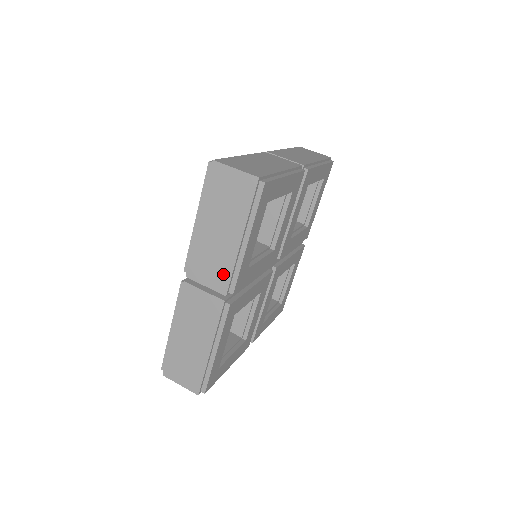
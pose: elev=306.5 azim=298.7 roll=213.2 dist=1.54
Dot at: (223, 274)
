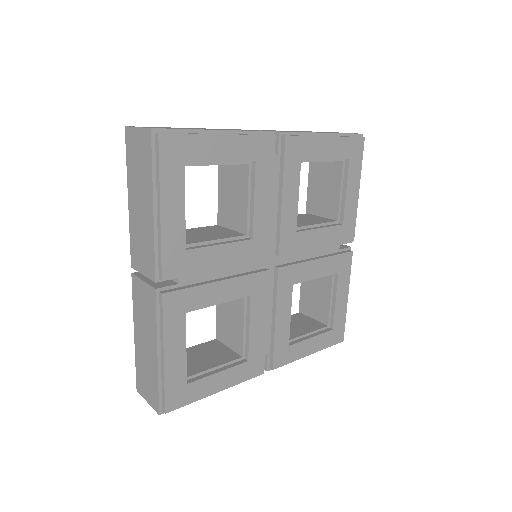
Dot at: (149, 256)
